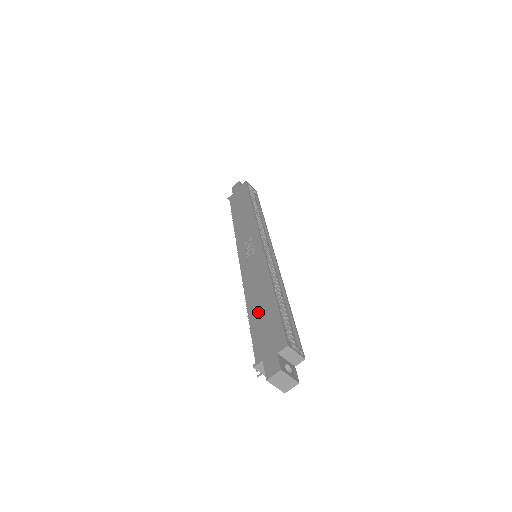
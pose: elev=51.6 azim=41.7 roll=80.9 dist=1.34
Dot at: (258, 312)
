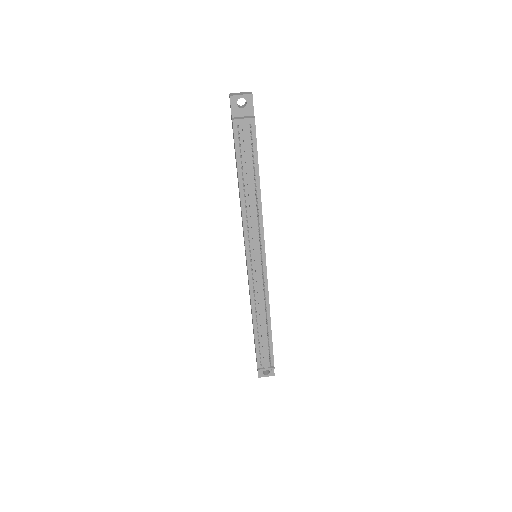
Dot at: occluded
